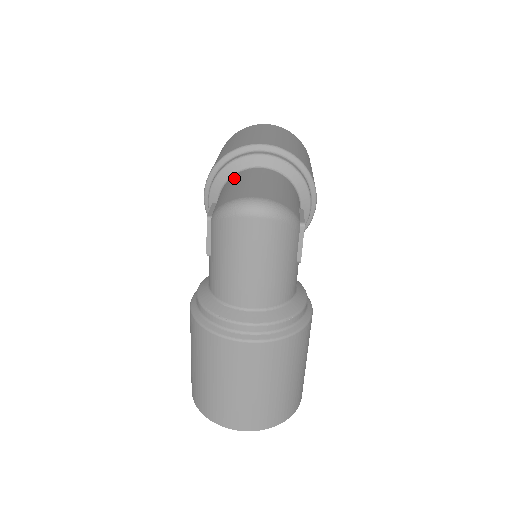
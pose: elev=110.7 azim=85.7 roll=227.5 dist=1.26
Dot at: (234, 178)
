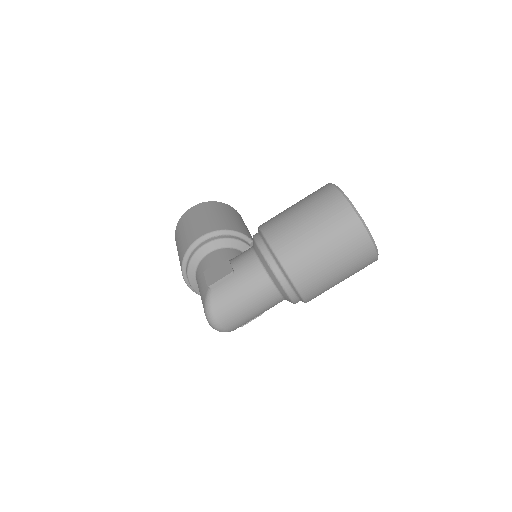
Dot at: (257, 279)
